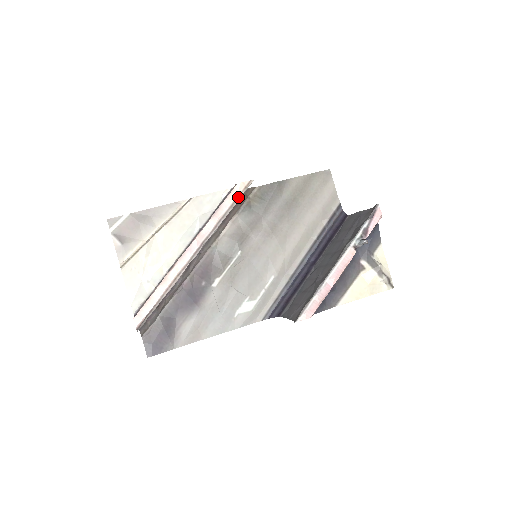
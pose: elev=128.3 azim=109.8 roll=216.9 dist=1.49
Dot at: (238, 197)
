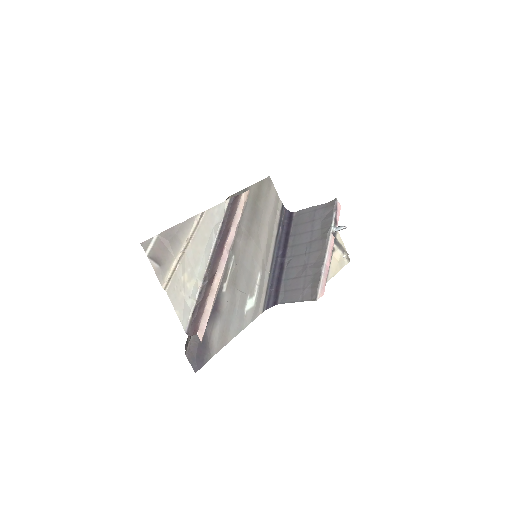
Dot at: (244, 205)
